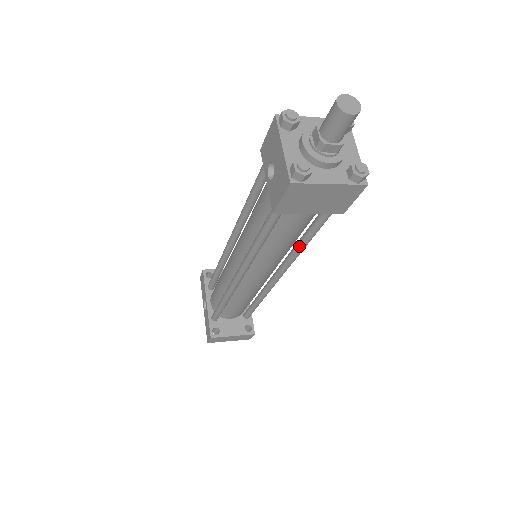
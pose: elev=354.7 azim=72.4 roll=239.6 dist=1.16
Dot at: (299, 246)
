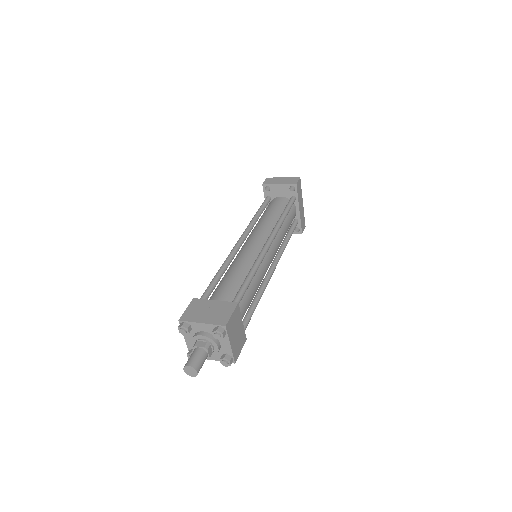
Dot at: occluded
